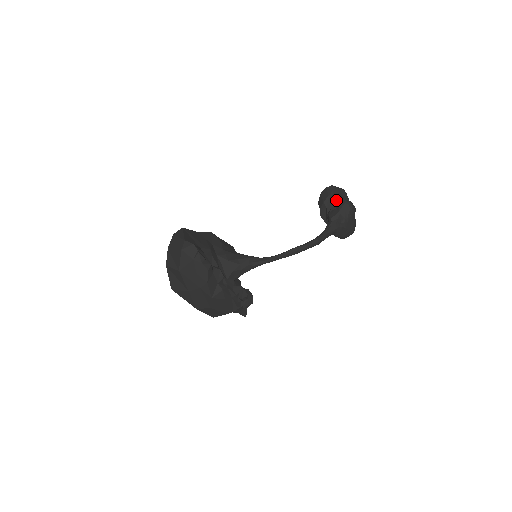
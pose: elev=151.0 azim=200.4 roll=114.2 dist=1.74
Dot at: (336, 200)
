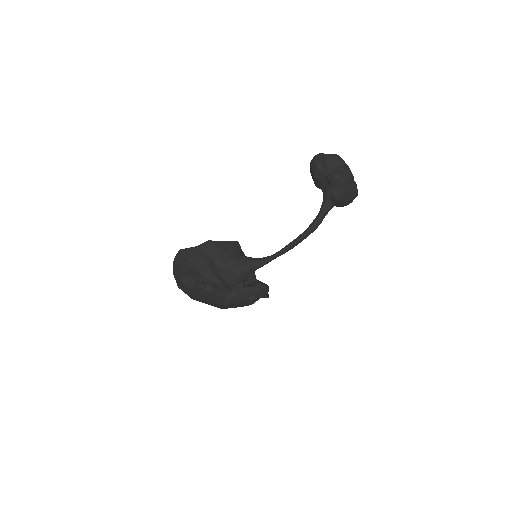
Dot at: (326, 172)
